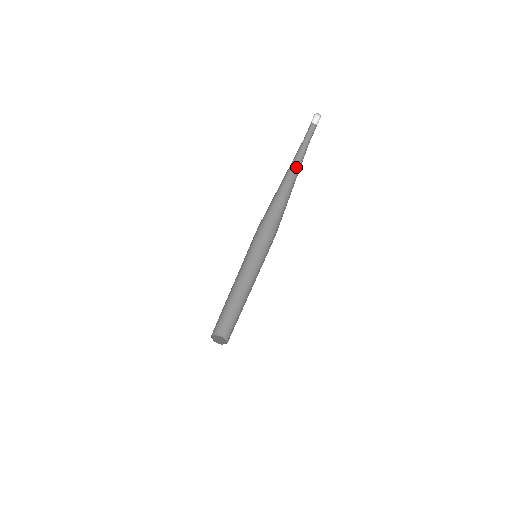
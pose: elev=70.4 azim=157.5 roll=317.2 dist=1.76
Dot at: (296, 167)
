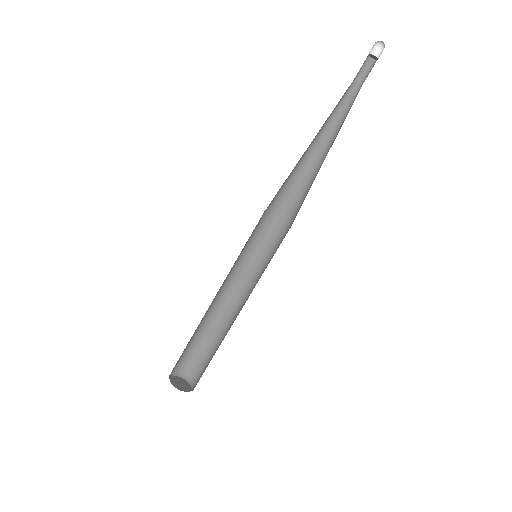
Dot at: (336, 124)
